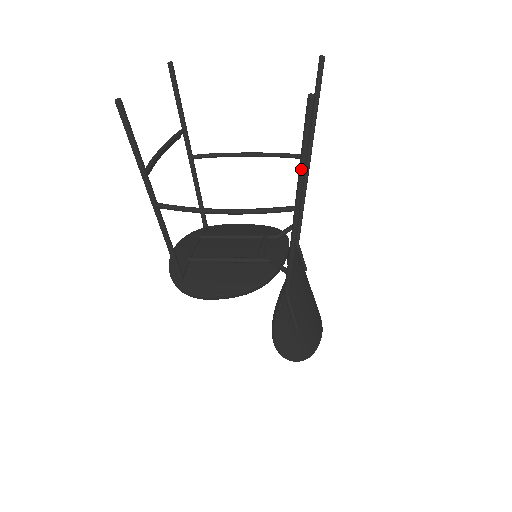
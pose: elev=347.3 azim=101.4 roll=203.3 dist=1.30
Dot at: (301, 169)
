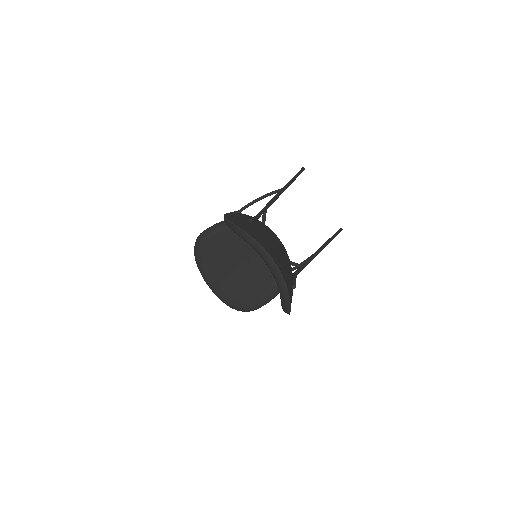
Dot at: (291, 179)
